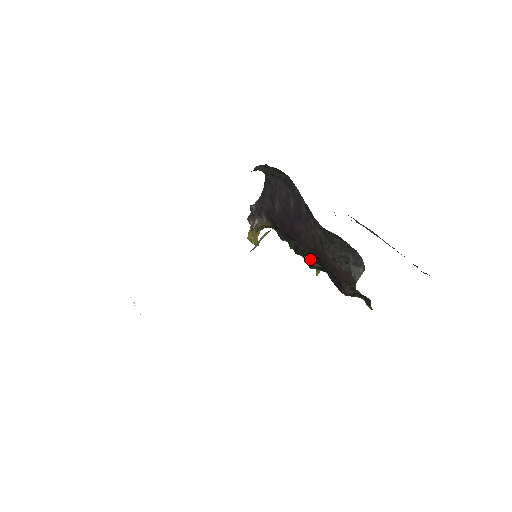
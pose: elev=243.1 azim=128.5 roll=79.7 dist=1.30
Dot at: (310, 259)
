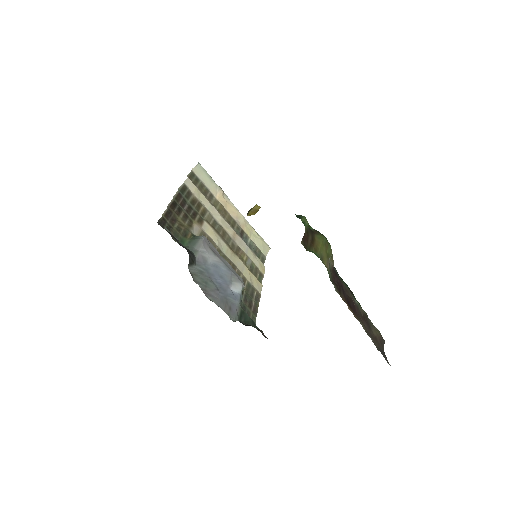
Dot at: occluded
